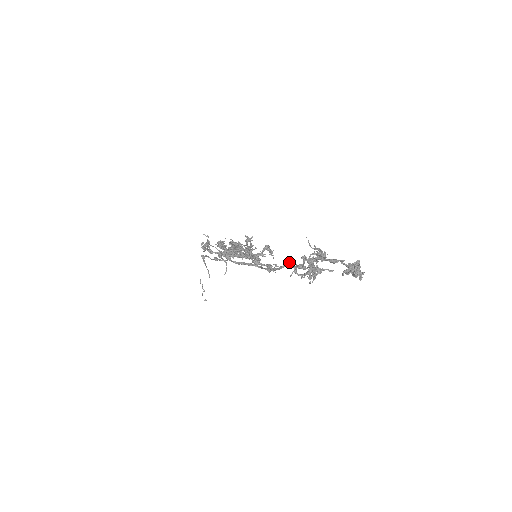
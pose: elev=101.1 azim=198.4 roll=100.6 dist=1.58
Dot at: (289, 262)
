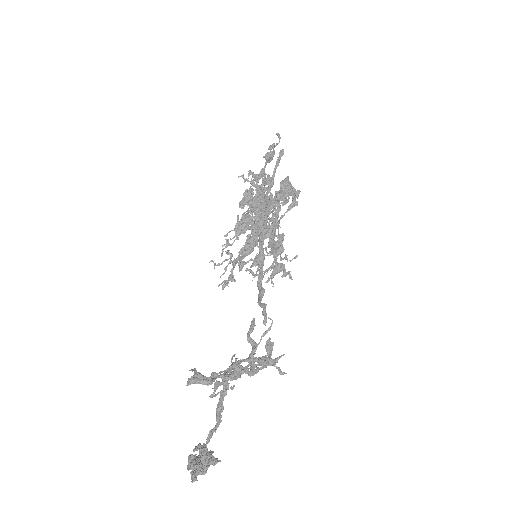
Dot at: (263, 309)
